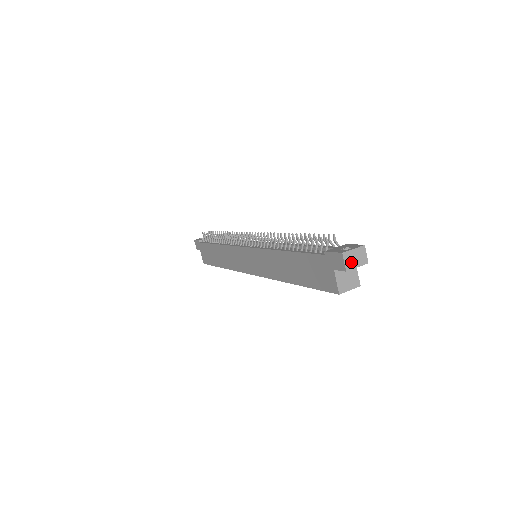
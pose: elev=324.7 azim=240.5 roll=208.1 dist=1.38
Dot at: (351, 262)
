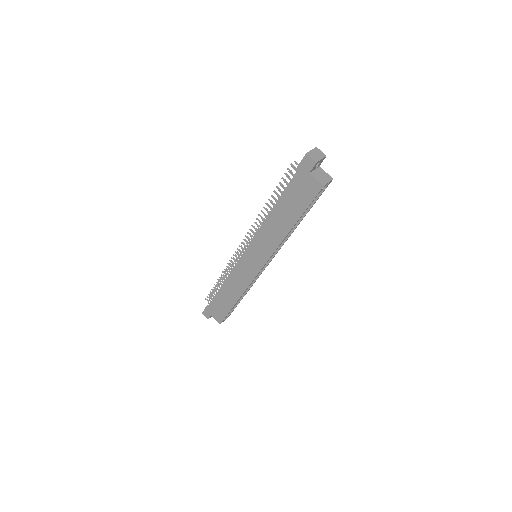
Dot at: (315, 157)
